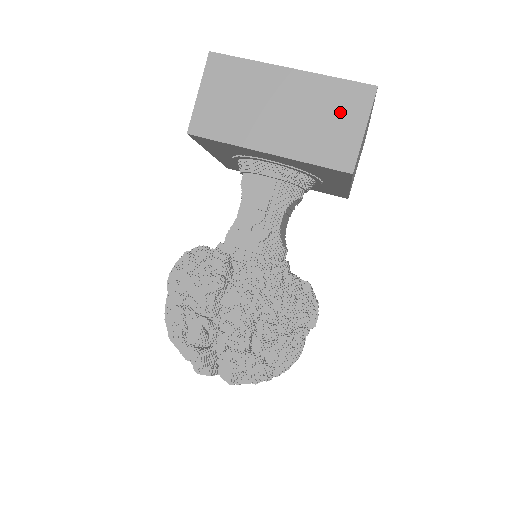
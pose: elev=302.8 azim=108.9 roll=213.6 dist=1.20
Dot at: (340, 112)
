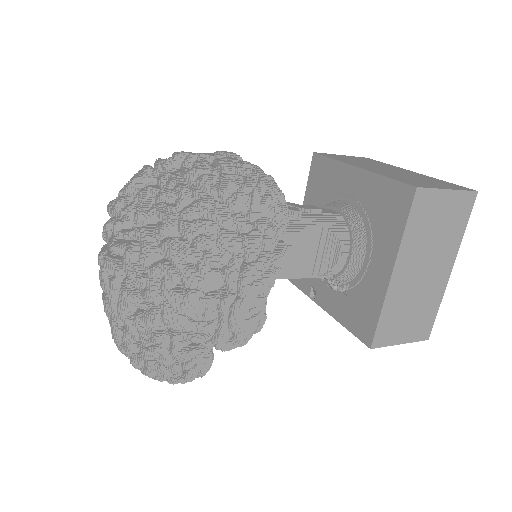
Dot at: (435, 183)
